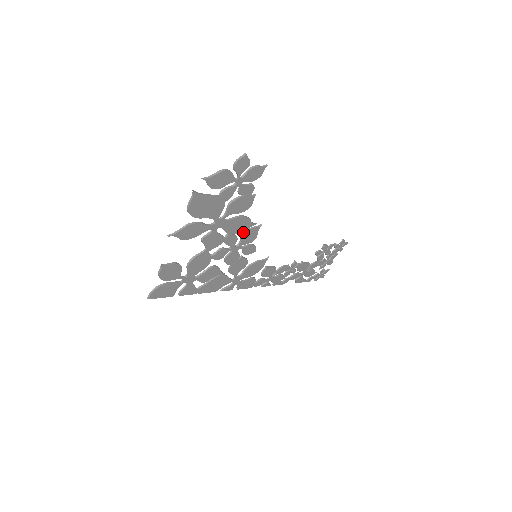
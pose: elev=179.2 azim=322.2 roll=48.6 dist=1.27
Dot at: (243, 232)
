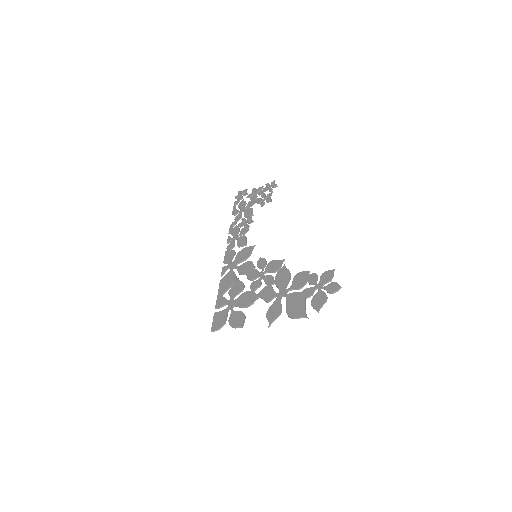
Dot at: (276, 271)
